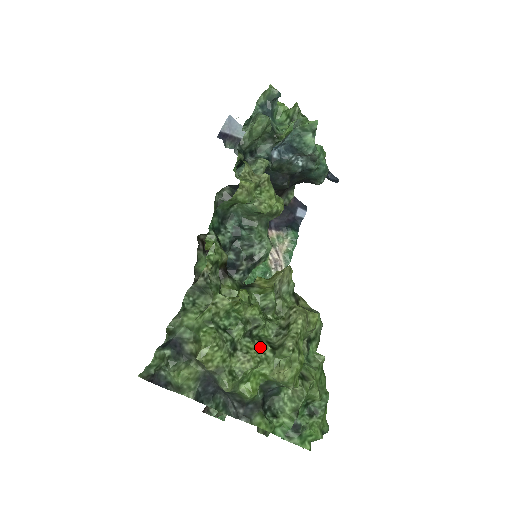
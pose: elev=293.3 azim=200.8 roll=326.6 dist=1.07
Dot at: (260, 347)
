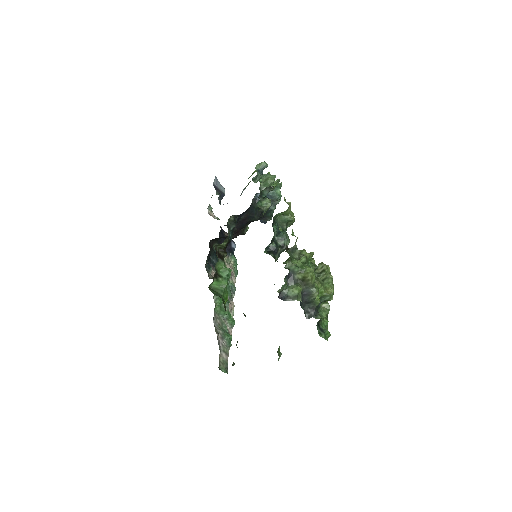
Dot at: (318, 279)
